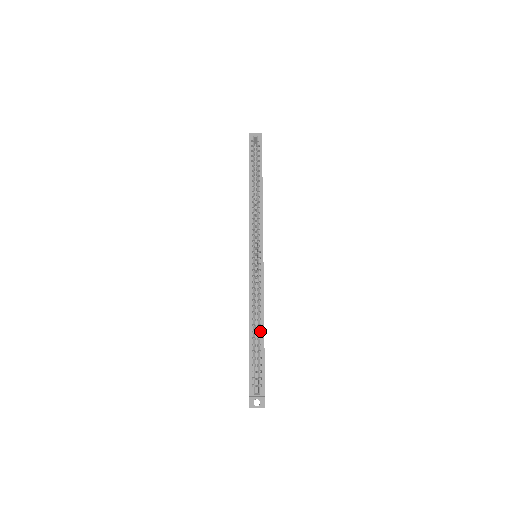
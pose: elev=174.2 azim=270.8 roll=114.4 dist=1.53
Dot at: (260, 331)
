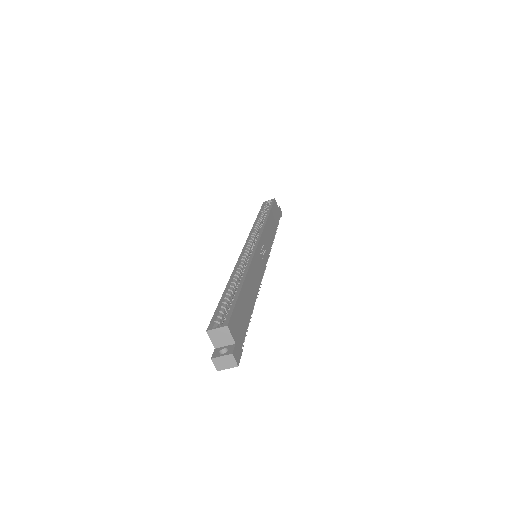
Dot at: occluded
